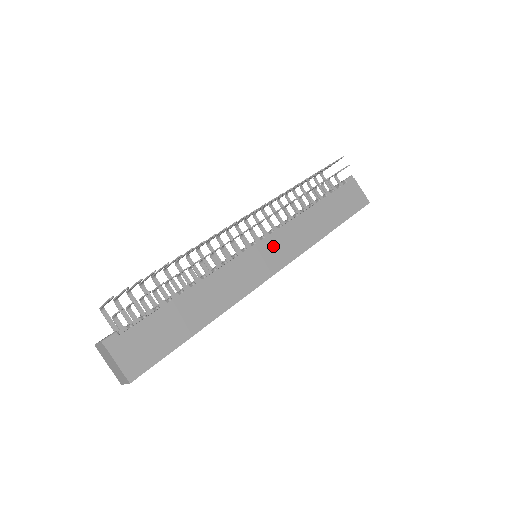
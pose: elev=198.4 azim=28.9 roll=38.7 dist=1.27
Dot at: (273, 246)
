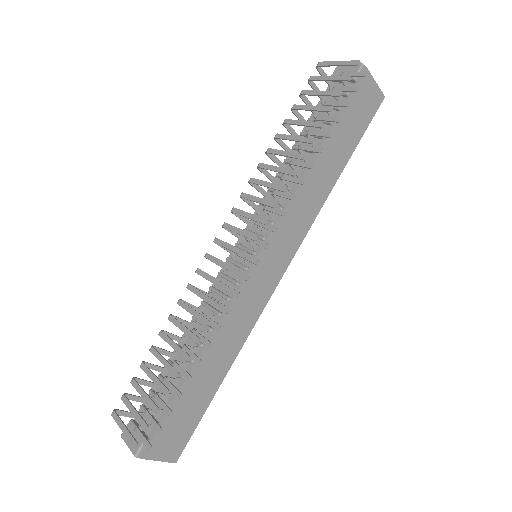
Dot at: (277, 244)
